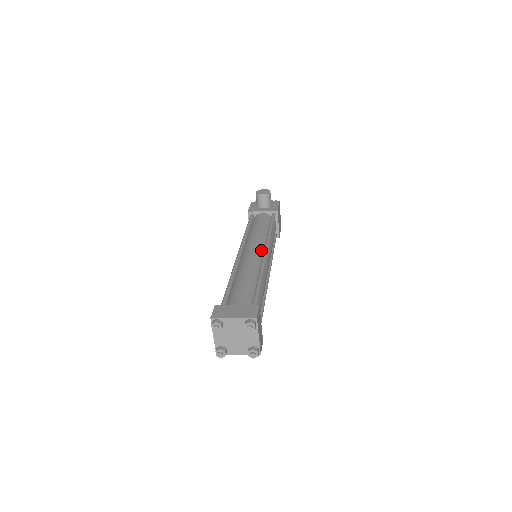
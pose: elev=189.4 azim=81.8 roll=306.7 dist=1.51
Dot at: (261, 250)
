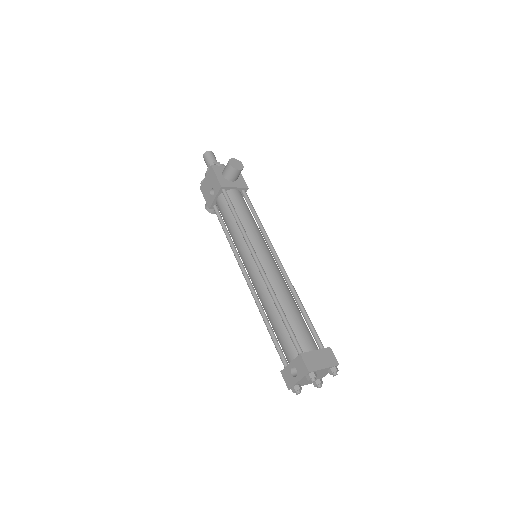
Dot at: (273, 258)
